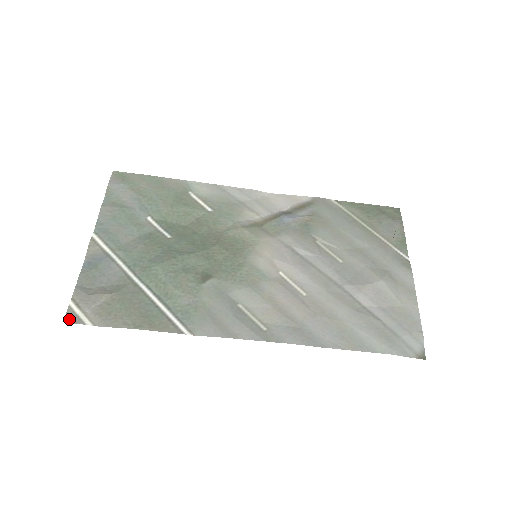
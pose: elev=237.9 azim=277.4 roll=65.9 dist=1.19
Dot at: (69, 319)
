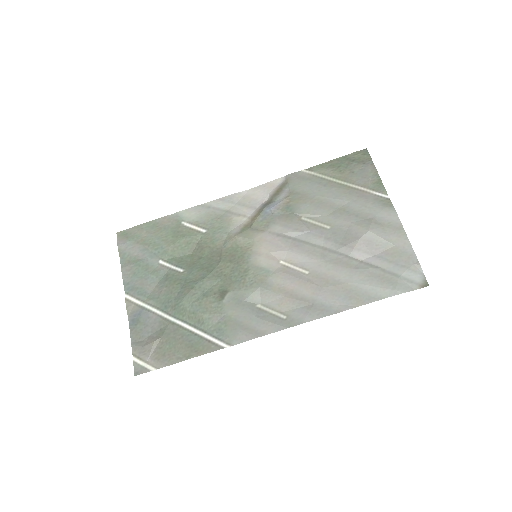
Dot at: (138, 372)
